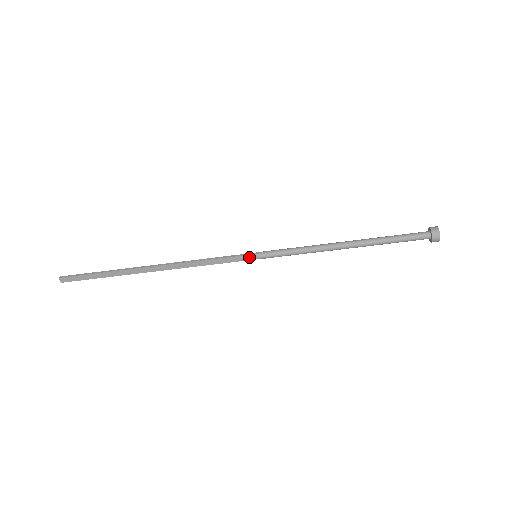
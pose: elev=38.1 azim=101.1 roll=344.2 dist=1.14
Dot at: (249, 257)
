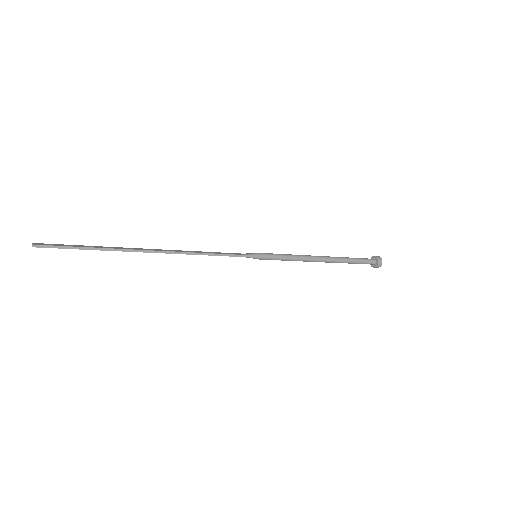
Dot at: occluded
